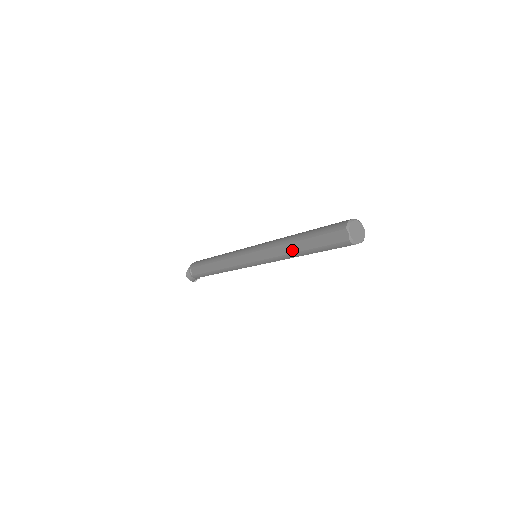
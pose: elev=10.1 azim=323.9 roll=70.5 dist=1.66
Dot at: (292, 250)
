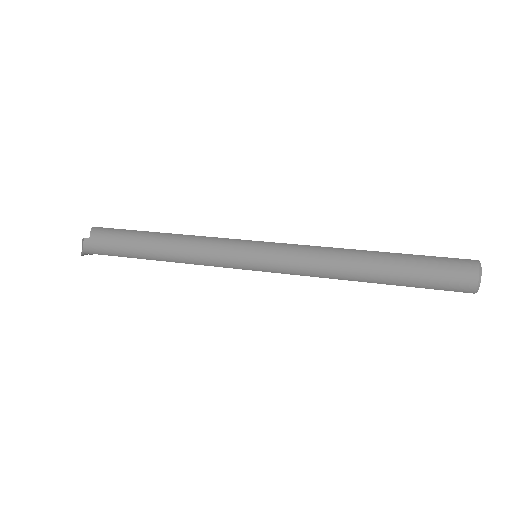
Dot at: occluded
